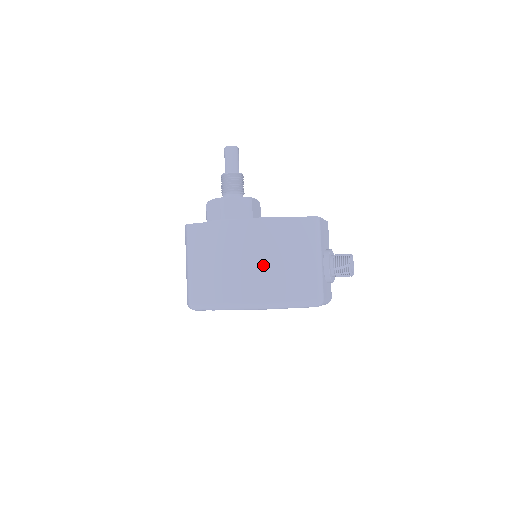
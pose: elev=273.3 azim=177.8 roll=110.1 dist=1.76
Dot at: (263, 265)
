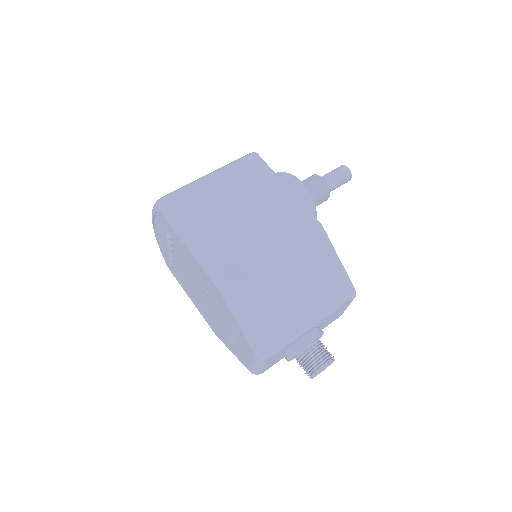
Dot at: (272, 256)
